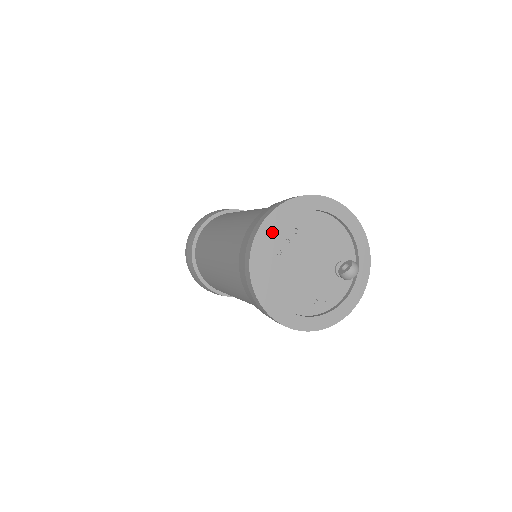
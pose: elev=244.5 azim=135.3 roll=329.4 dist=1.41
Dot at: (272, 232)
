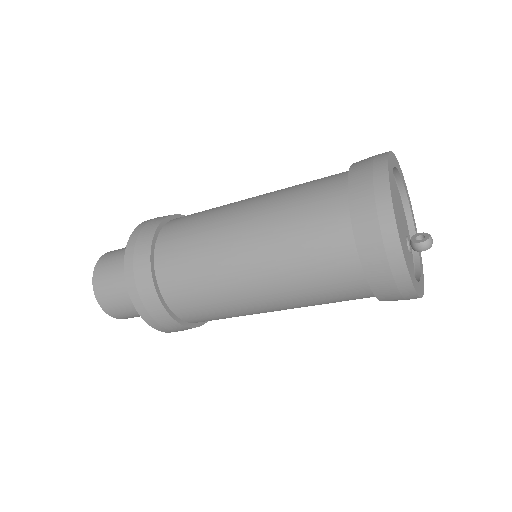
Dot at: (392, 174)
